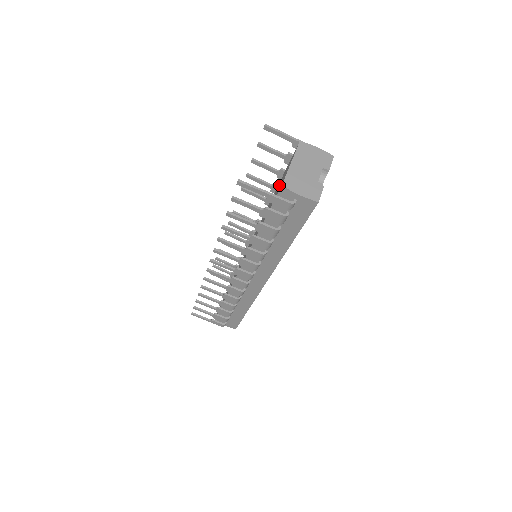
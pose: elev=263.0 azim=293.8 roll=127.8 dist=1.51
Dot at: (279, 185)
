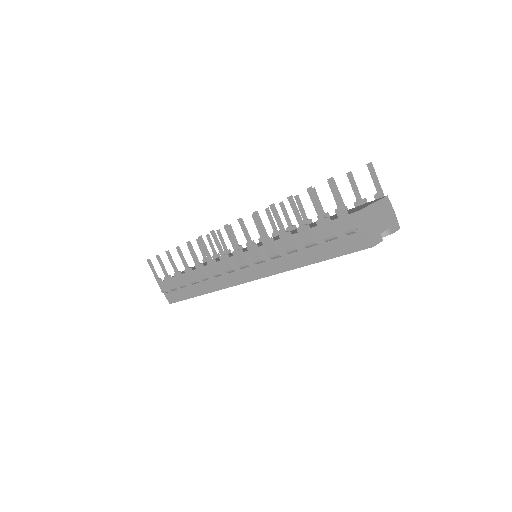
Dot at: occluded
